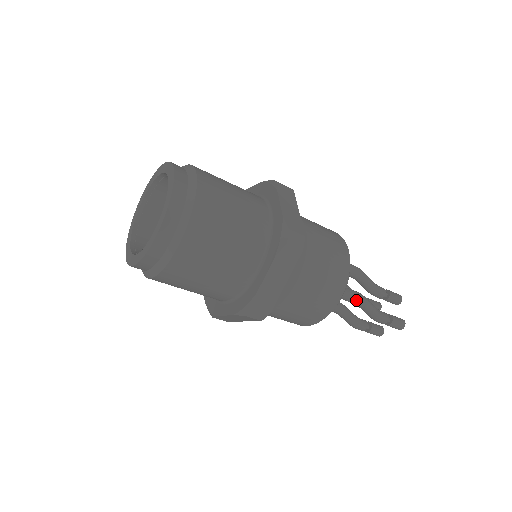
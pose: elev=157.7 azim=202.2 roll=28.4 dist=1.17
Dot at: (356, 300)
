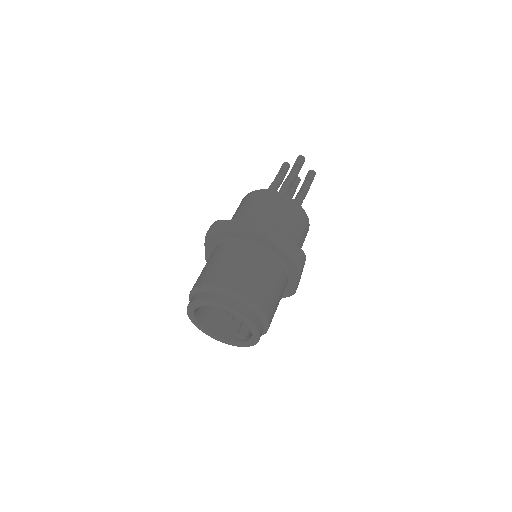
Dot at: occluded
